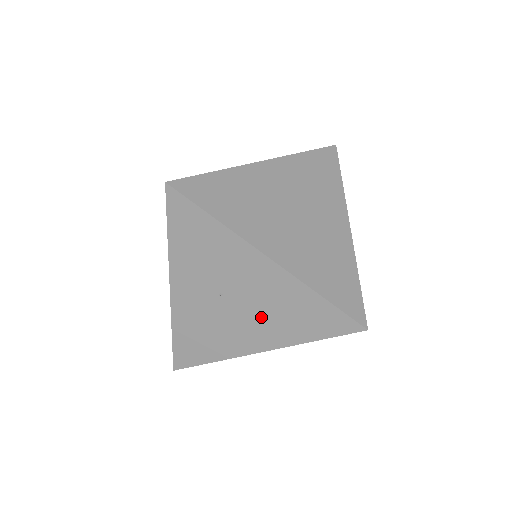
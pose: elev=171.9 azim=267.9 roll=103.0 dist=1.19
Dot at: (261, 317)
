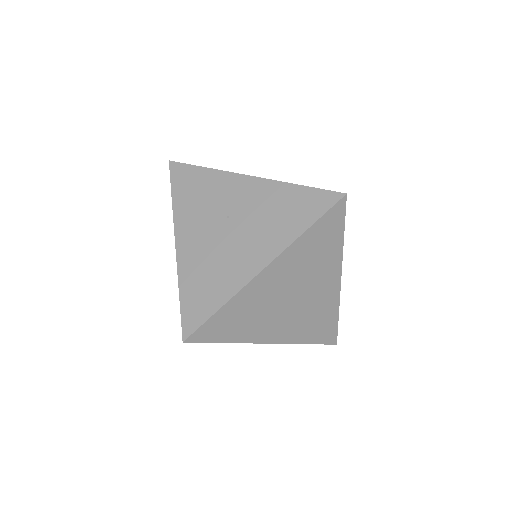
Dot at: occluded
